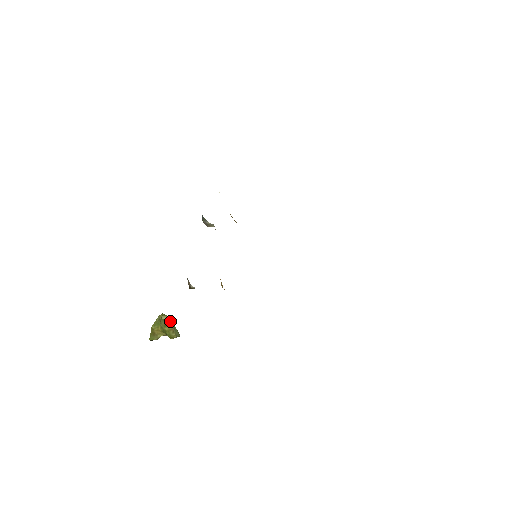
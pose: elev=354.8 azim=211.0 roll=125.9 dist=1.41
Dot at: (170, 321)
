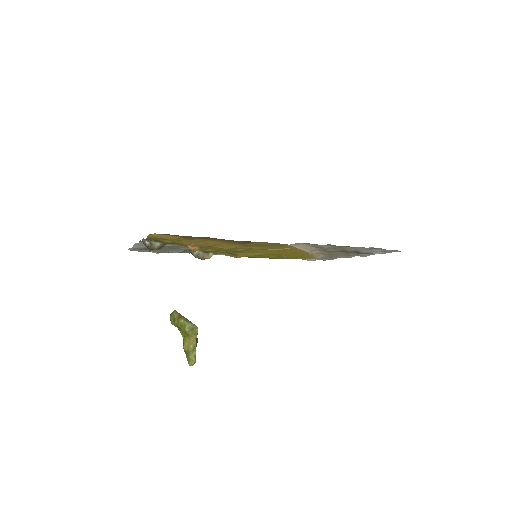
Dot at: (175, 312)
